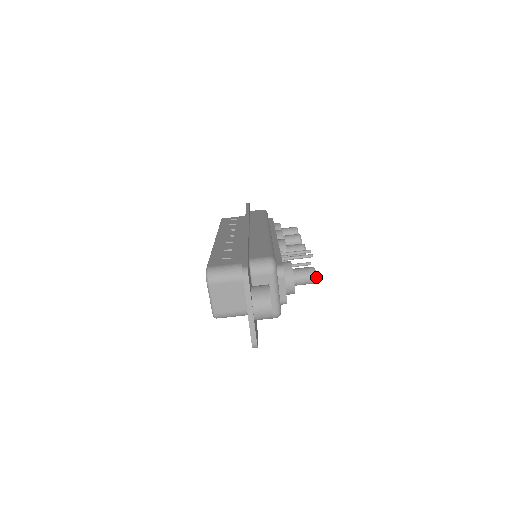
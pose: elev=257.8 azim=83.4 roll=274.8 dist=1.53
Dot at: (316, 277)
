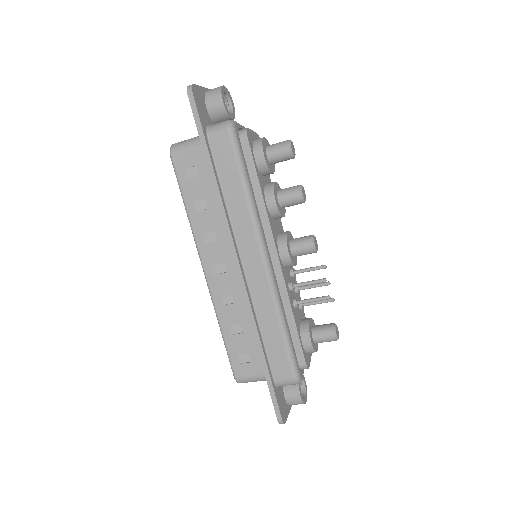
Dot at: (338, 338)
